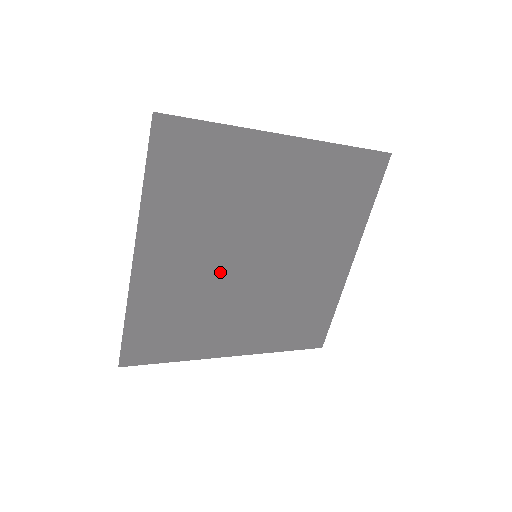
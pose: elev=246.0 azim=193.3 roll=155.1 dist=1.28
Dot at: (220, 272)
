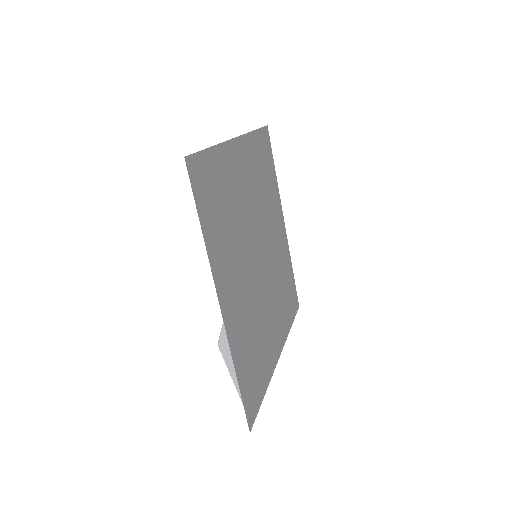
Dot at: (253, 284)
